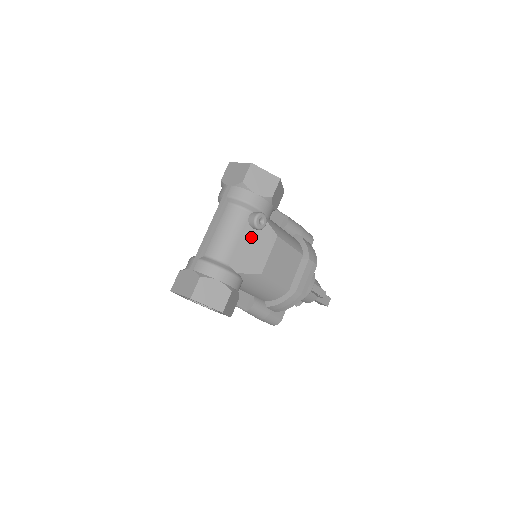
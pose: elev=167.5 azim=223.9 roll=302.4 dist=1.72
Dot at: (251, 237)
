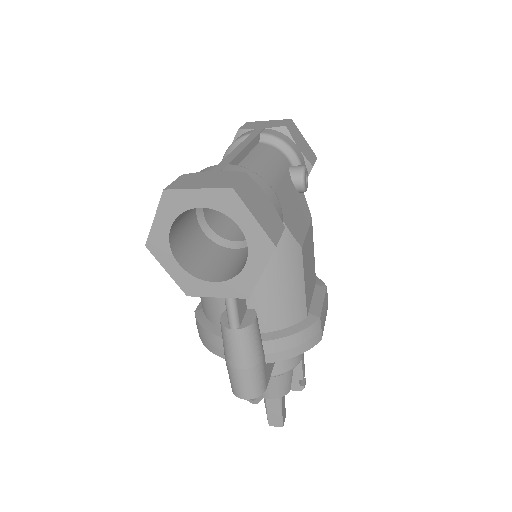
Dot at: (292, 191)
